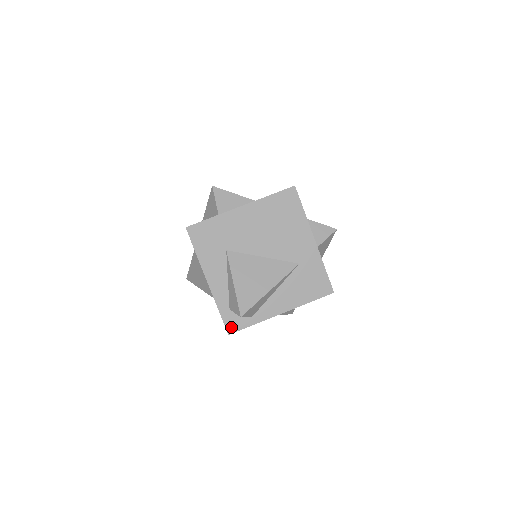
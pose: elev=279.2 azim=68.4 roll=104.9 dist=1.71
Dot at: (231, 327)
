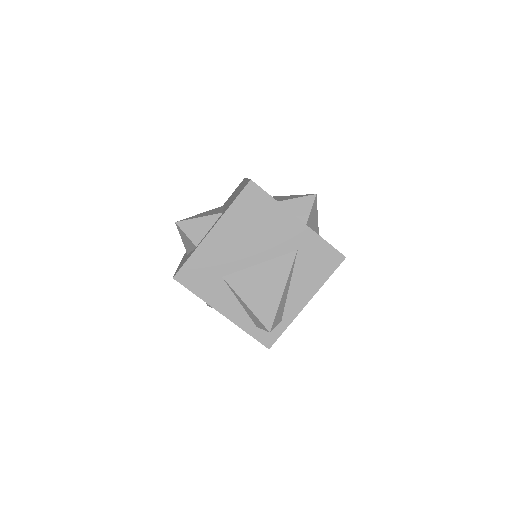
Dot at: (267, 341)
